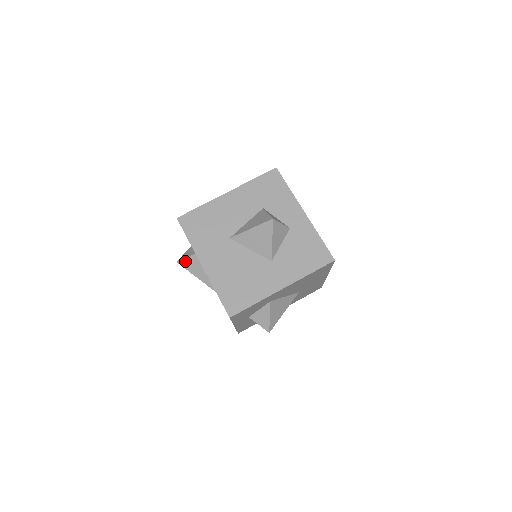
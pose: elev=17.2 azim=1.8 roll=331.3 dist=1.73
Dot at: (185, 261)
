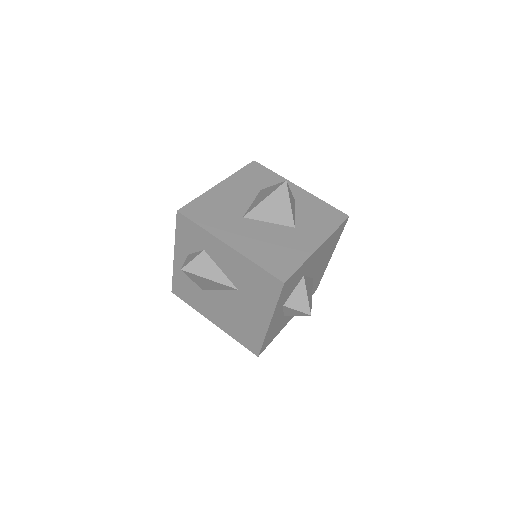
Dot at: (192, 264)
